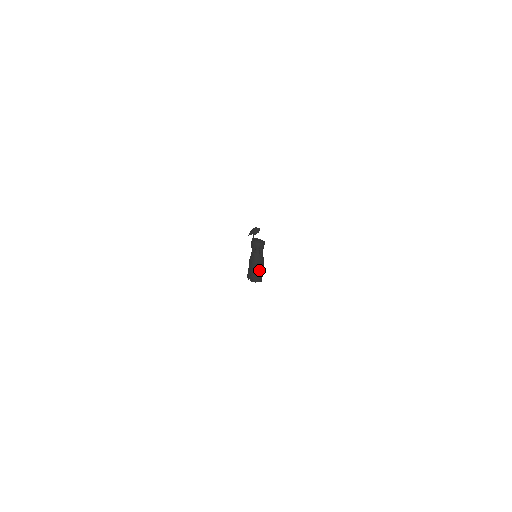
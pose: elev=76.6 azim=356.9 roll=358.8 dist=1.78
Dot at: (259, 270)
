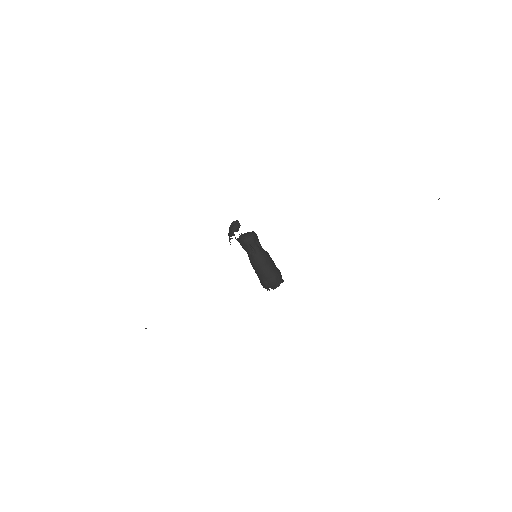
Dot at: (273, 268)
